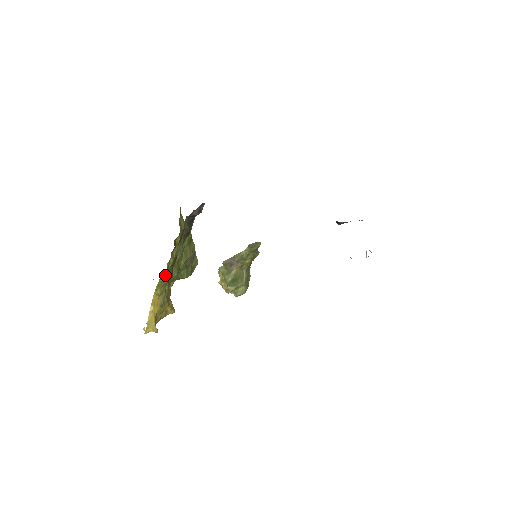
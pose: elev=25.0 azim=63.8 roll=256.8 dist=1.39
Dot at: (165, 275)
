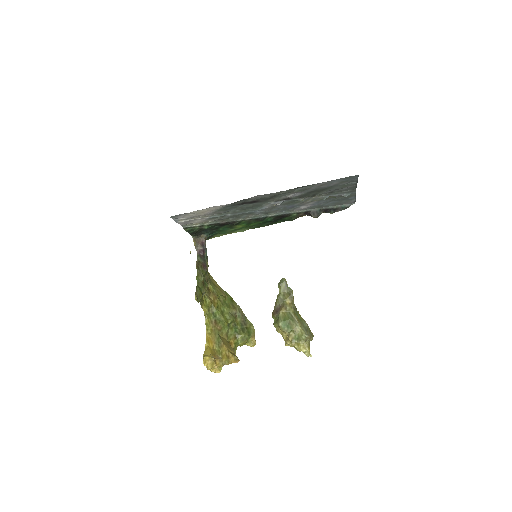
Dot at: (205, 308)
